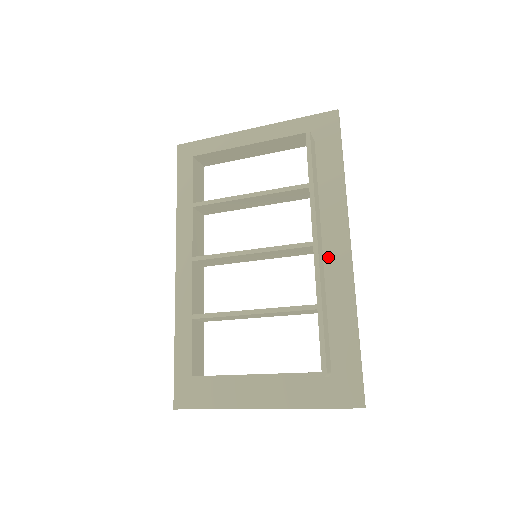
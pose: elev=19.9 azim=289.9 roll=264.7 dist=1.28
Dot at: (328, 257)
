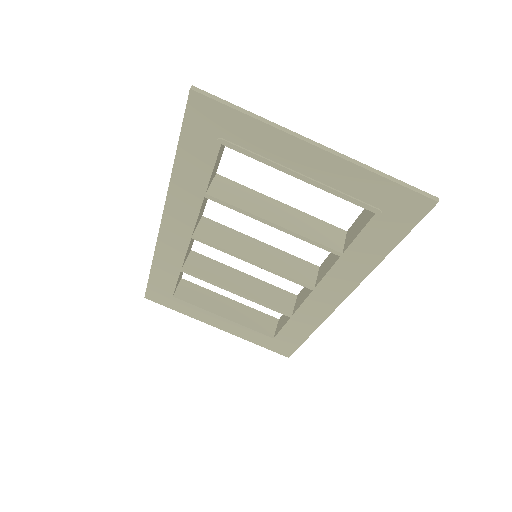
Dot at: occluded
